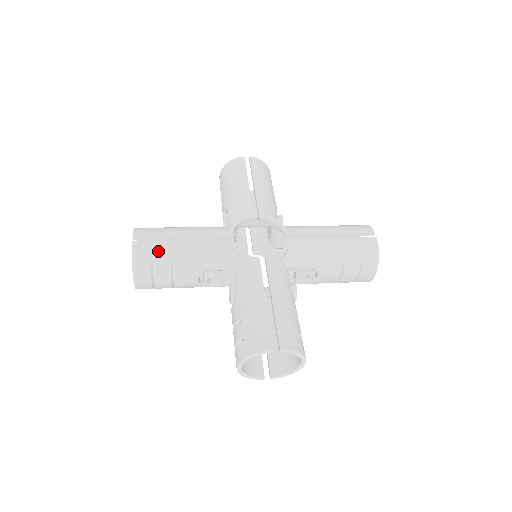
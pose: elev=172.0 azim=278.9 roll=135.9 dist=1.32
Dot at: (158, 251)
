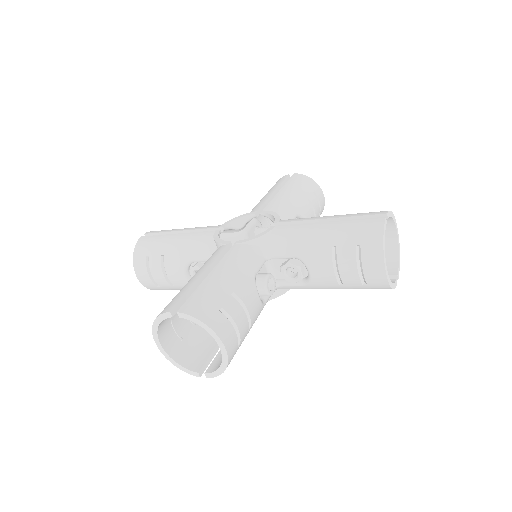
Dot at: (154, 243)
